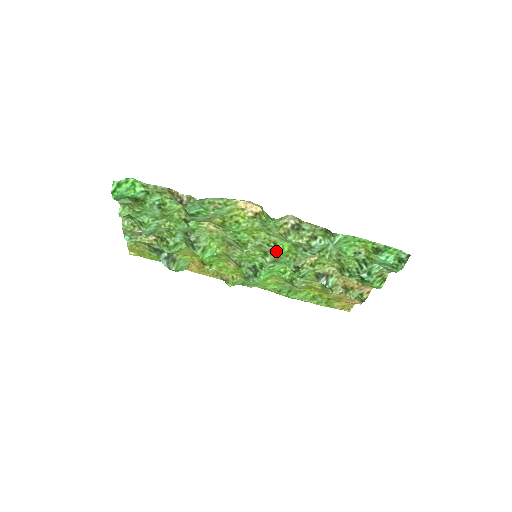
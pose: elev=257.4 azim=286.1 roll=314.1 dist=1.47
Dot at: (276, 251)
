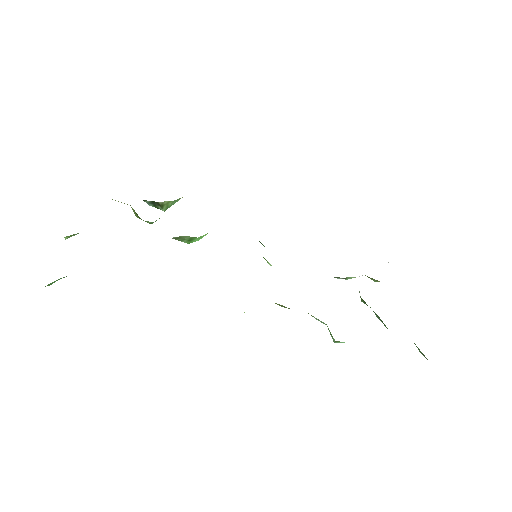
Dot at: occluded
